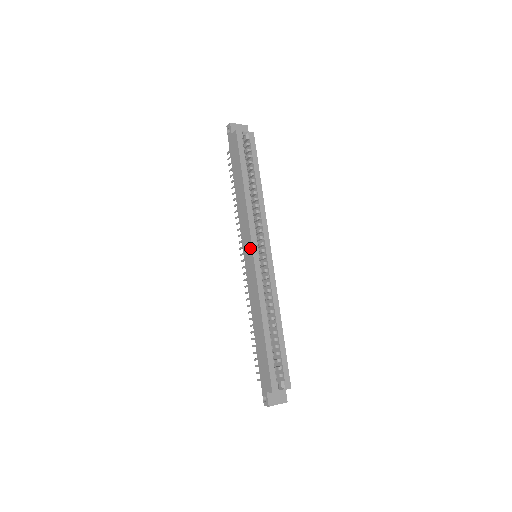
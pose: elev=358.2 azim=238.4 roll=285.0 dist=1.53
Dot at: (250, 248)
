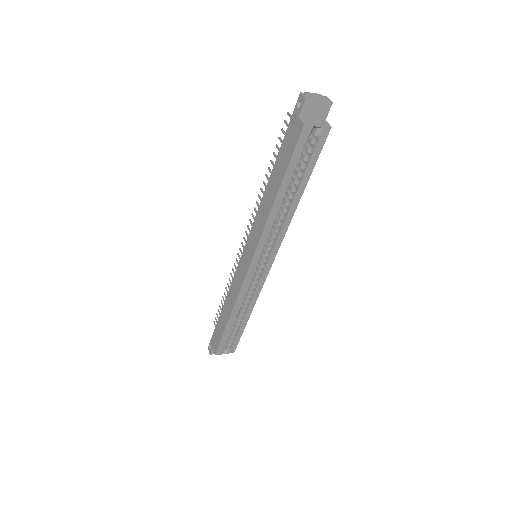
Dot at: (250, 257)
